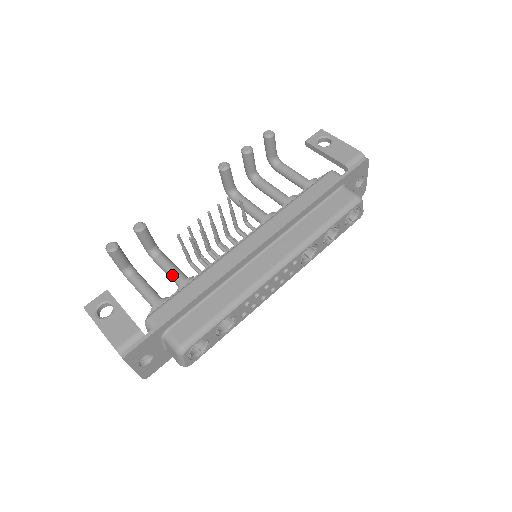
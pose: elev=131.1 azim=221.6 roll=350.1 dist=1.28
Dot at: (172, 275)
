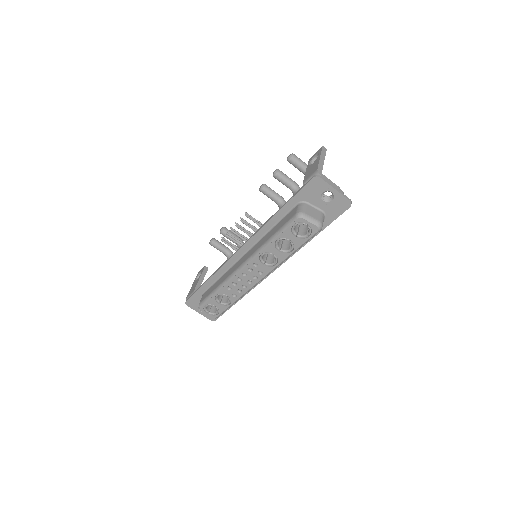
Dot at: occluded
